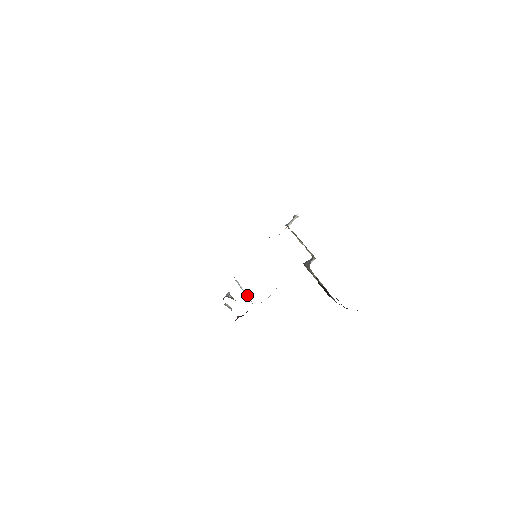
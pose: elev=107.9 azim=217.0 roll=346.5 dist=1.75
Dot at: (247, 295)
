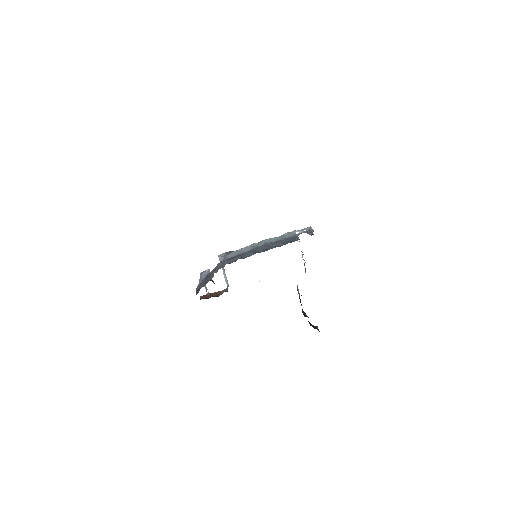
Dot at: (227, 281)
